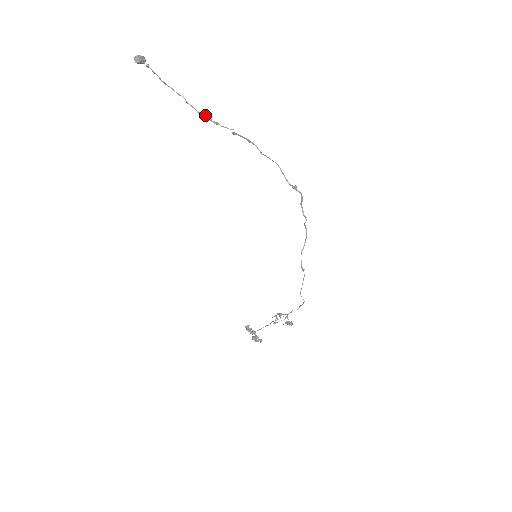
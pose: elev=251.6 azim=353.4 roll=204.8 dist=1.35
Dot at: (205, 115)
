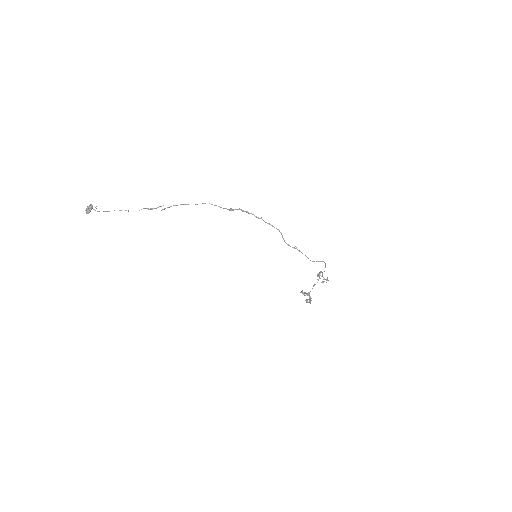
Dot at: (143, 208)
